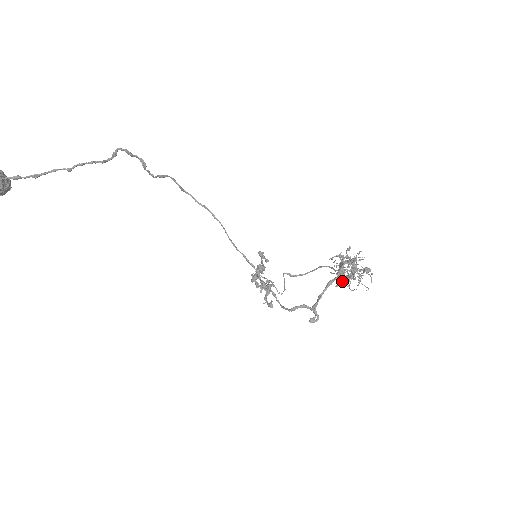
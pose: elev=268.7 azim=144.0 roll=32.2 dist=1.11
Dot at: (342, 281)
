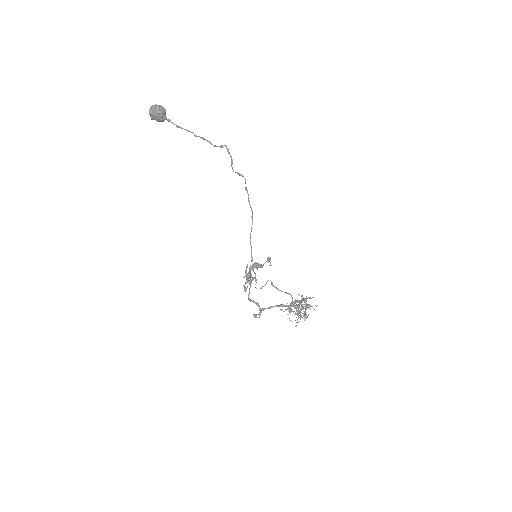
Dot at: (286, 309)
